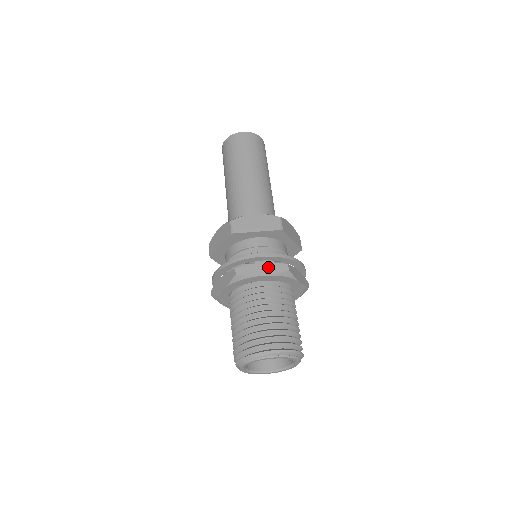
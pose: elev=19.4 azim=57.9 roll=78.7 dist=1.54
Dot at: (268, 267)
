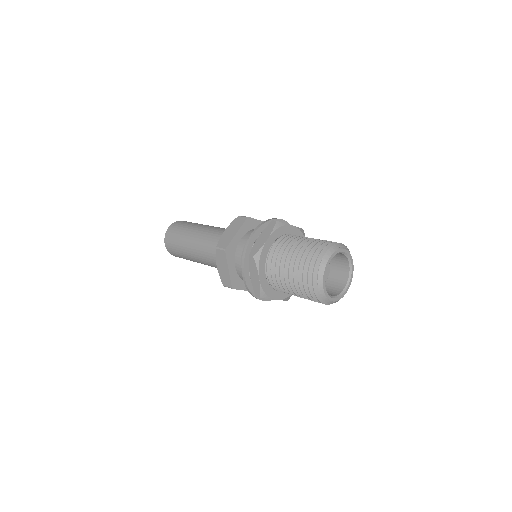
Dot at: occluded
